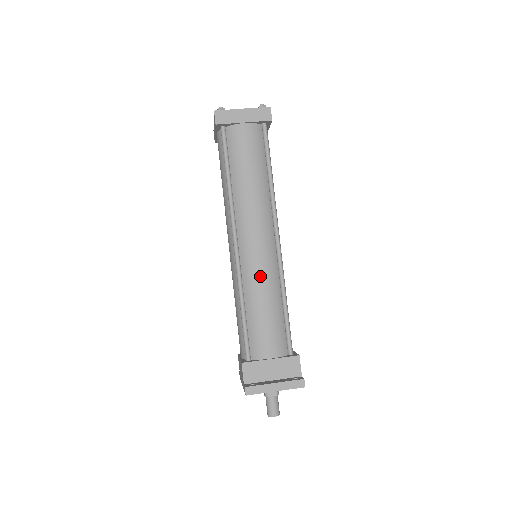
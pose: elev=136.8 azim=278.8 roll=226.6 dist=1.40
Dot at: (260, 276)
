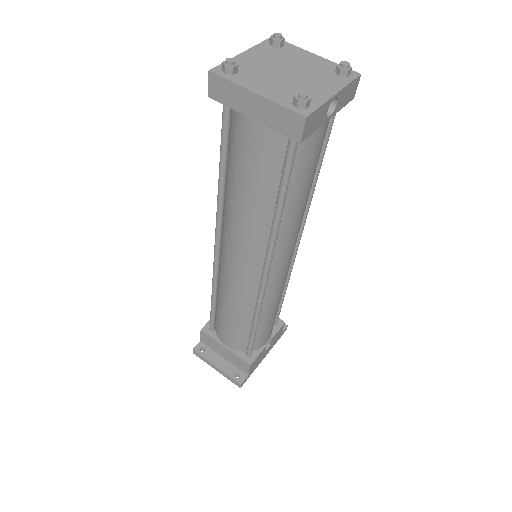
Dot at: (231, 294)
